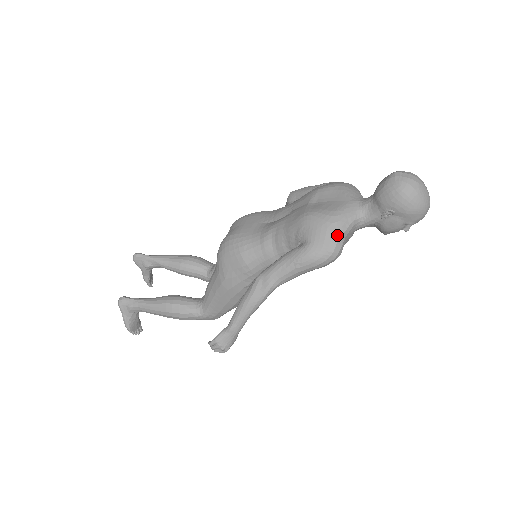
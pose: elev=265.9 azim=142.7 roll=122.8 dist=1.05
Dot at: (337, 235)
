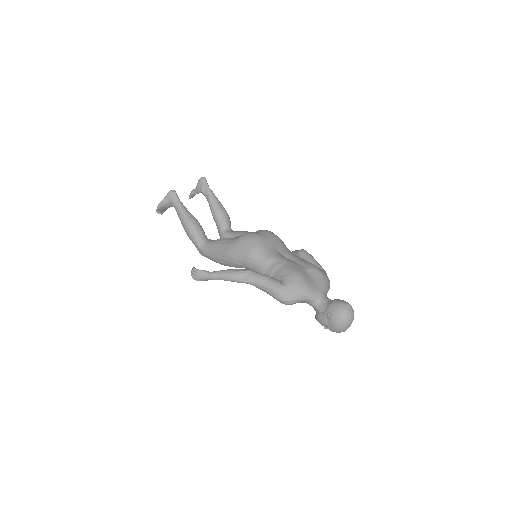
Dot at: (298, 297)
